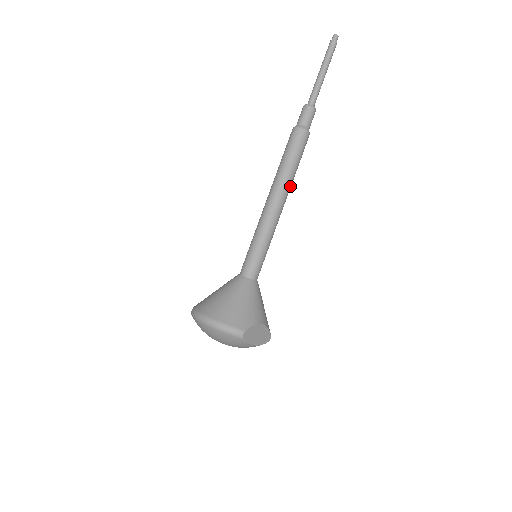
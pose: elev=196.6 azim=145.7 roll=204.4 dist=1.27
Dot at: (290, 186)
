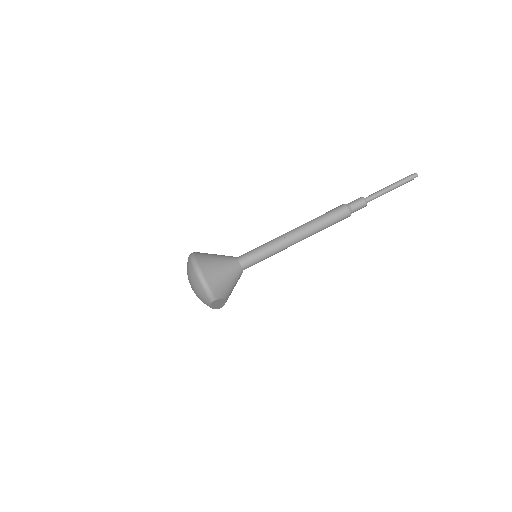
Dot at: occluded
